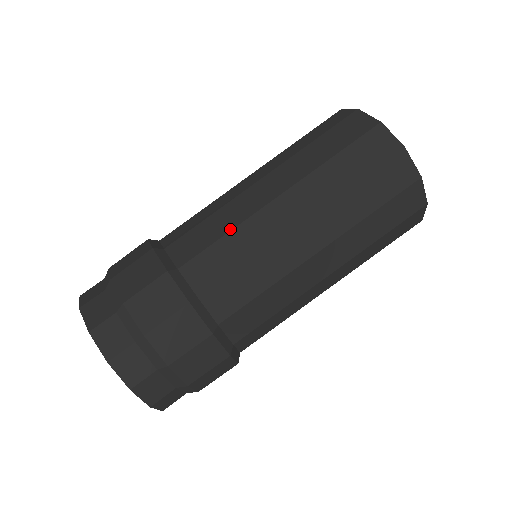
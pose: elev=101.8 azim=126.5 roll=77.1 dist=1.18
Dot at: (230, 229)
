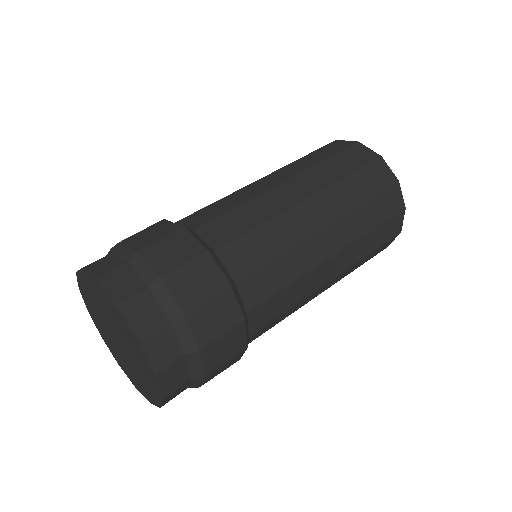
Dot at: occluded
